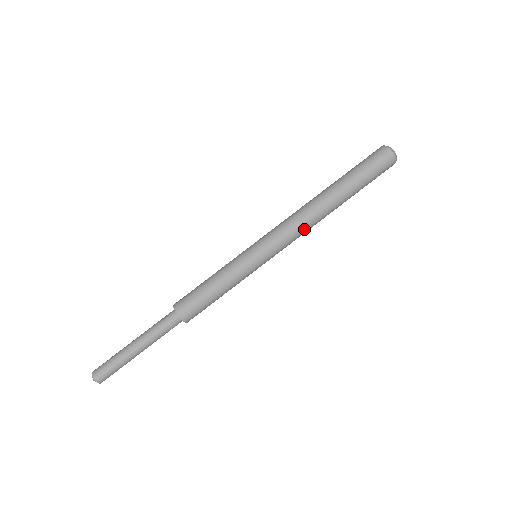
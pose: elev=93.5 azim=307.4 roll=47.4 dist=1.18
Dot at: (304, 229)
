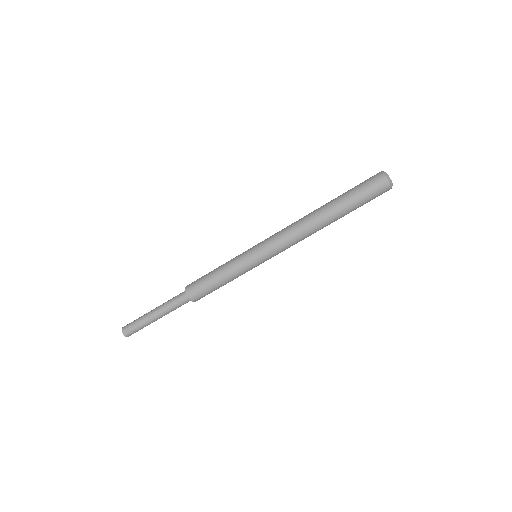
Dot at: (299, 241)
